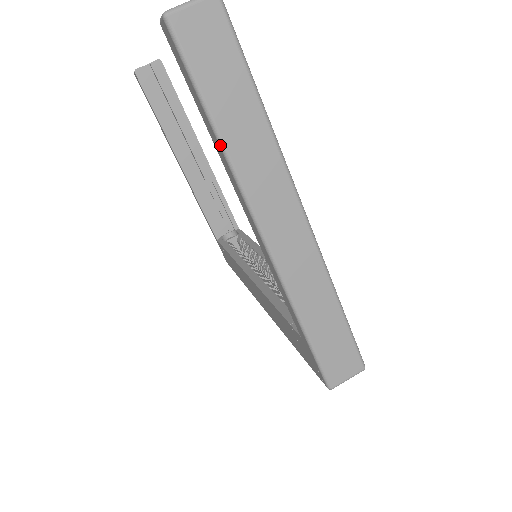
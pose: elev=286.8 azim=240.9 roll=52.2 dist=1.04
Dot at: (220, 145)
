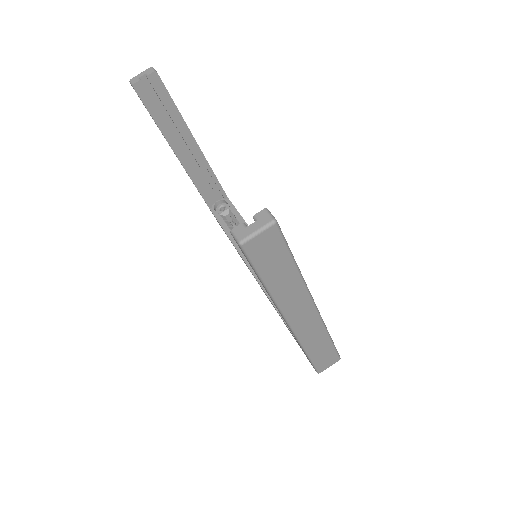
Dot at: (268, 292)
